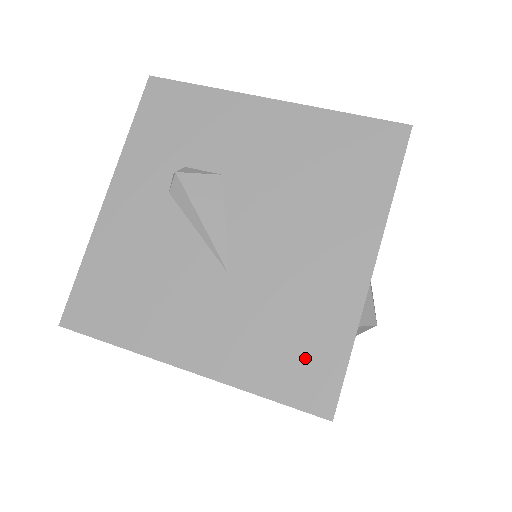
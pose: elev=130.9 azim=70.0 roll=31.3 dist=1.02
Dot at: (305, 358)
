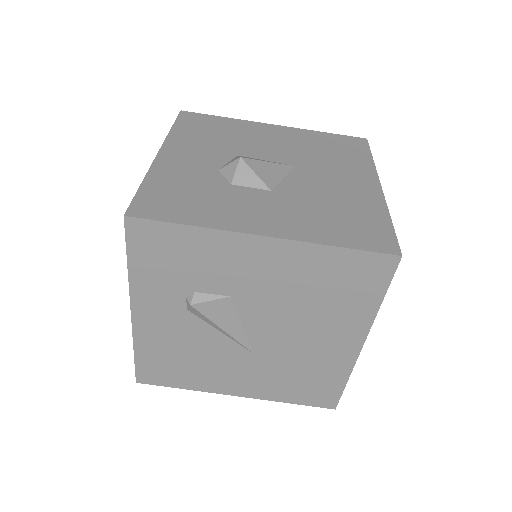
Dot at: (316, 388)
